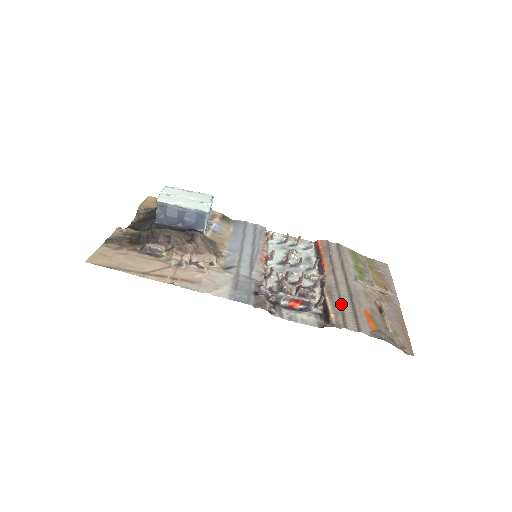
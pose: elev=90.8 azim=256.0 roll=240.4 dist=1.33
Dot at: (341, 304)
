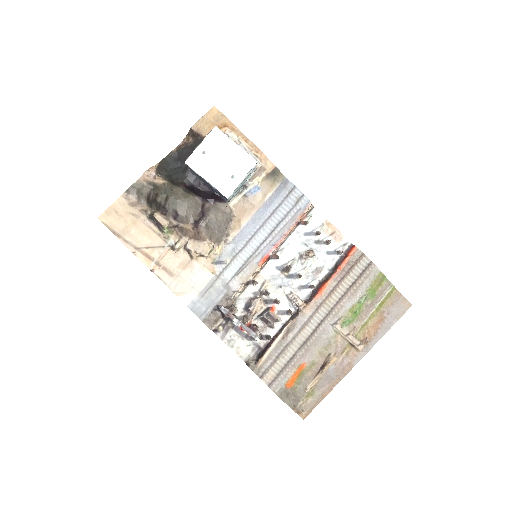
Dot at: (283, 351)
